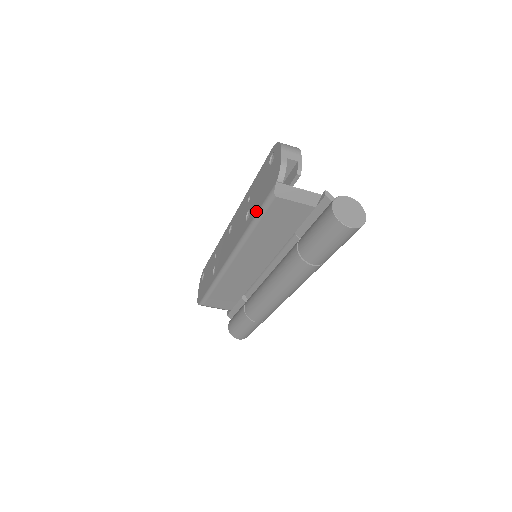
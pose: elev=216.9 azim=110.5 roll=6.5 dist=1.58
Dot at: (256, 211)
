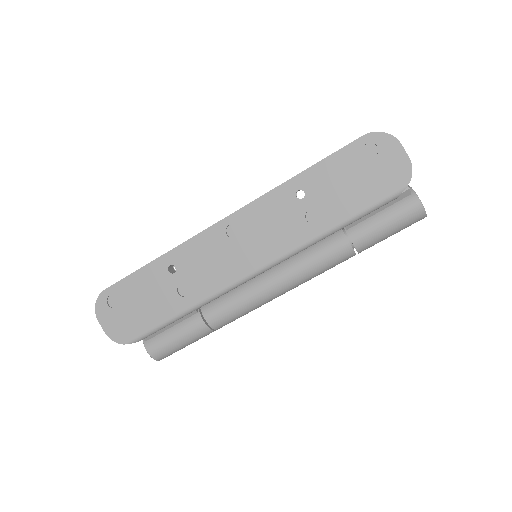
Dot at: (351, 214)
